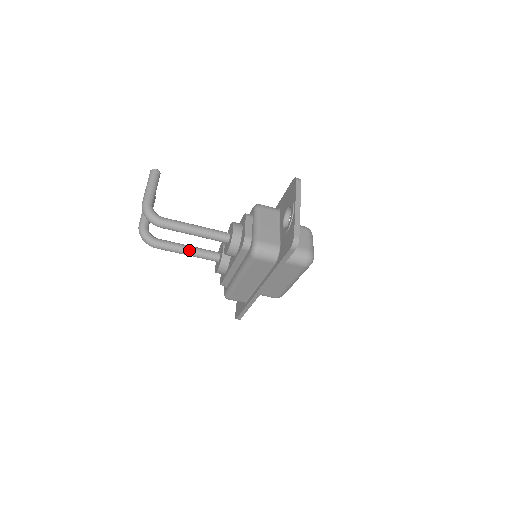
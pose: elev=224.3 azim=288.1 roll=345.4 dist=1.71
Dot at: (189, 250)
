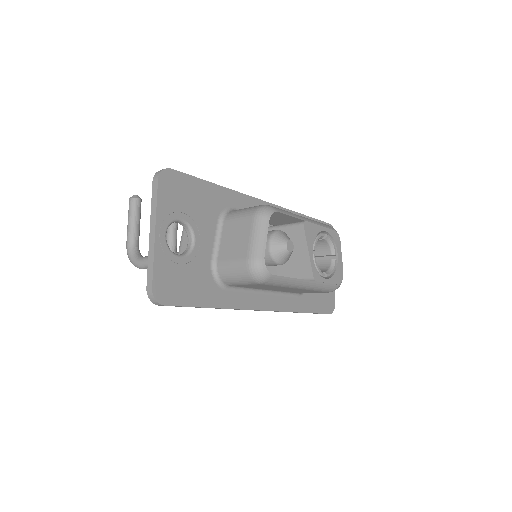
Dot at: occluded
